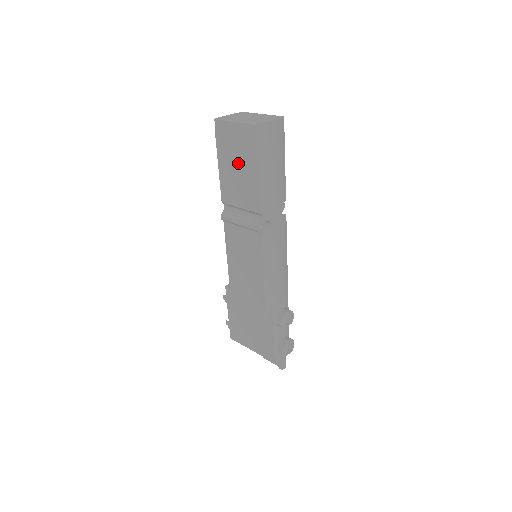
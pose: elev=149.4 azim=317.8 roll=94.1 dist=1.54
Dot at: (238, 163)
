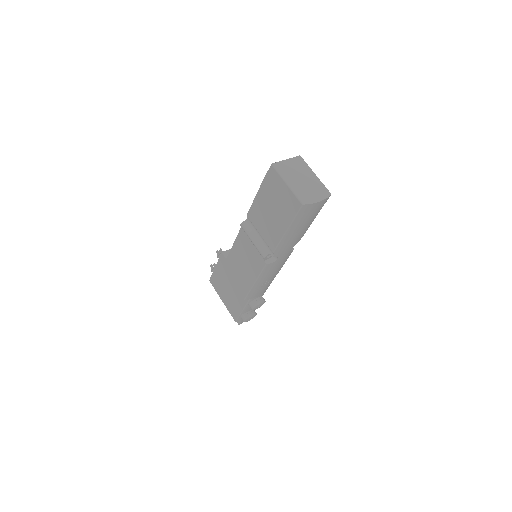
Dot at: (274, 209)
